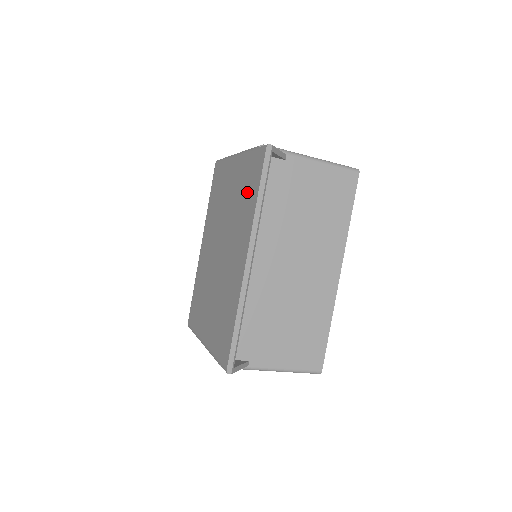
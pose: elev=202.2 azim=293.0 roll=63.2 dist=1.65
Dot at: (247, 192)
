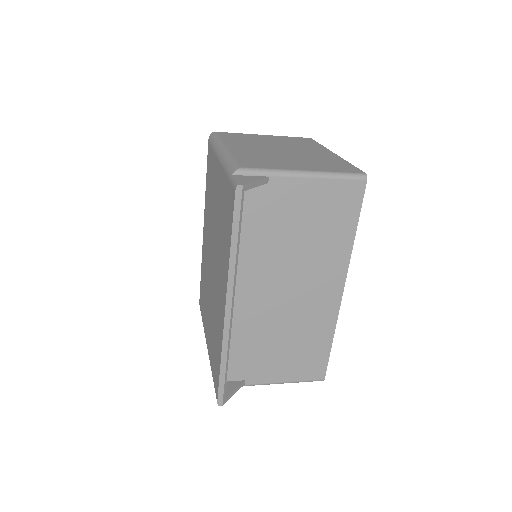
Dot at: (225, 225)
